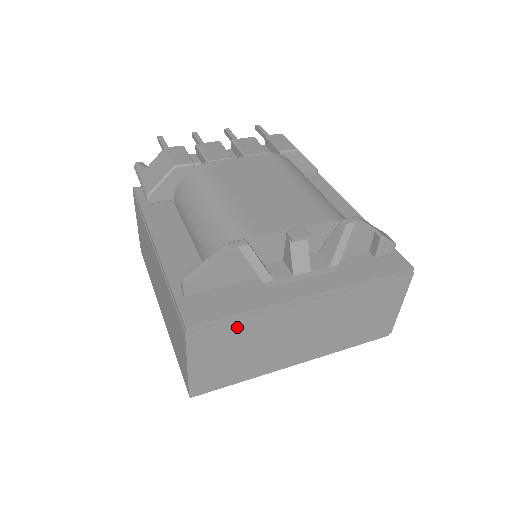
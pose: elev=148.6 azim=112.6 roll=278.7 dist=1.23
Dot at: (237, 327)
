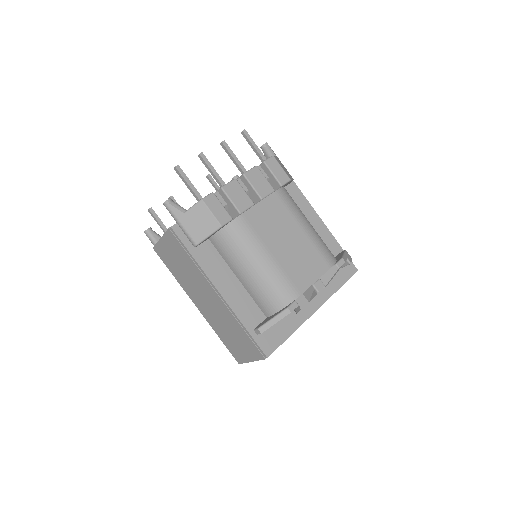
Dot at: occluded
